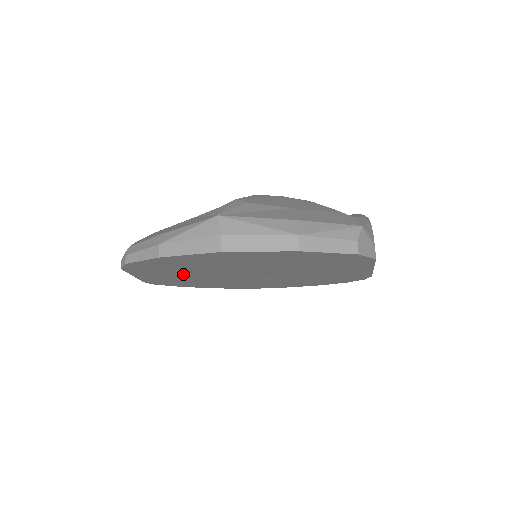
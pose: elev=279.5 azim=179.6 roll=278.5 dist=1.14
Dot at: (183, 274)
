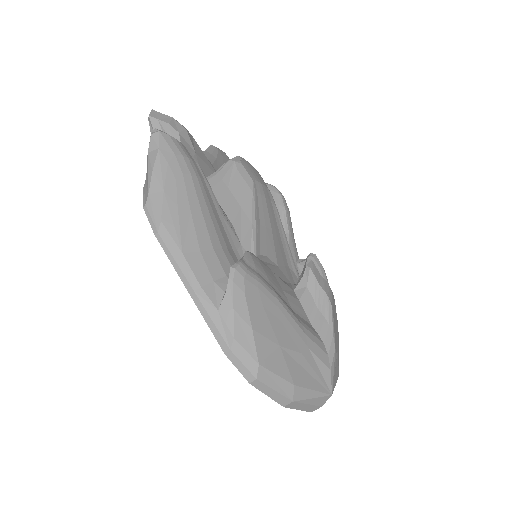
Dot at: occluded
